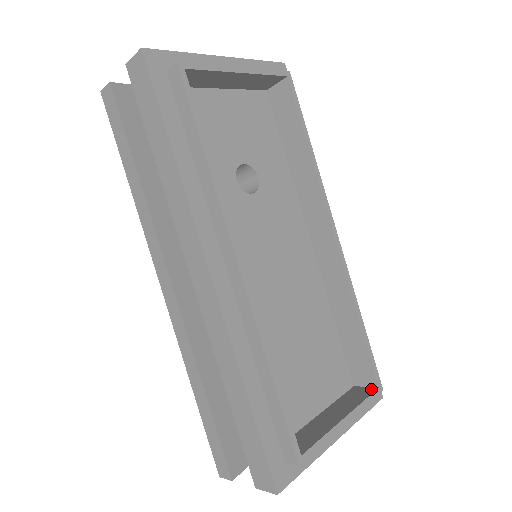
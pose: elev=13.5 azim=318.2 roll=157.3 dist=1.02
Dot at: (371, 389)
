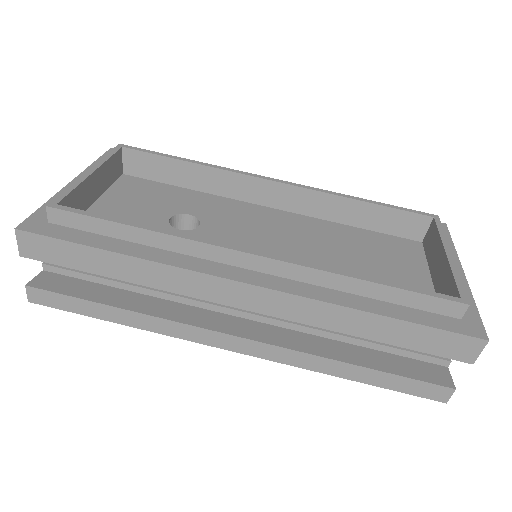
Dot at: (432, 225)
